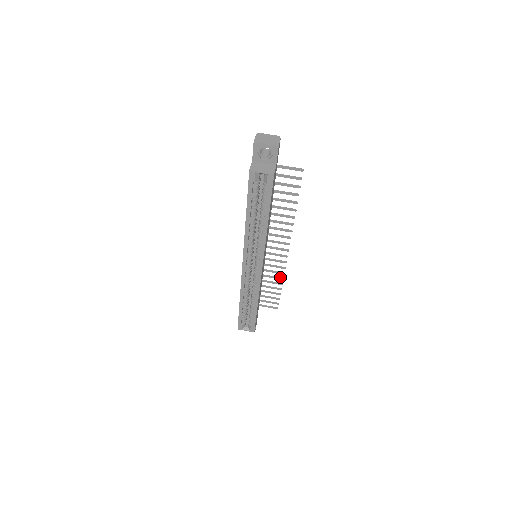
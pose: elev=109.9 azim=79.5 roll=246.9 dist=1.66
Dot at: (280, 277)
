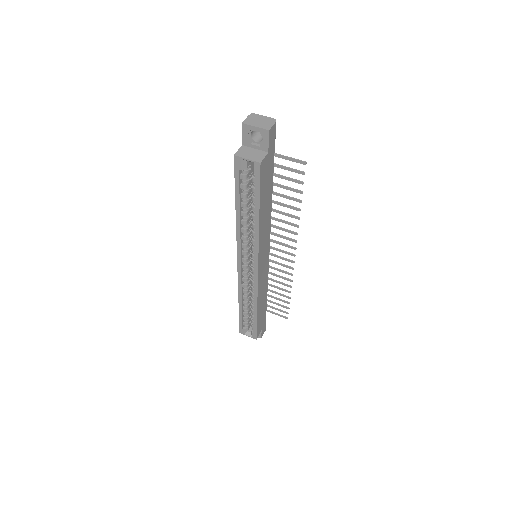
Dot at: occluded
